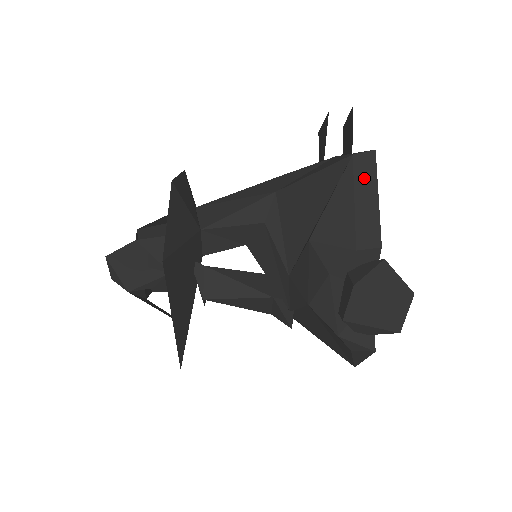
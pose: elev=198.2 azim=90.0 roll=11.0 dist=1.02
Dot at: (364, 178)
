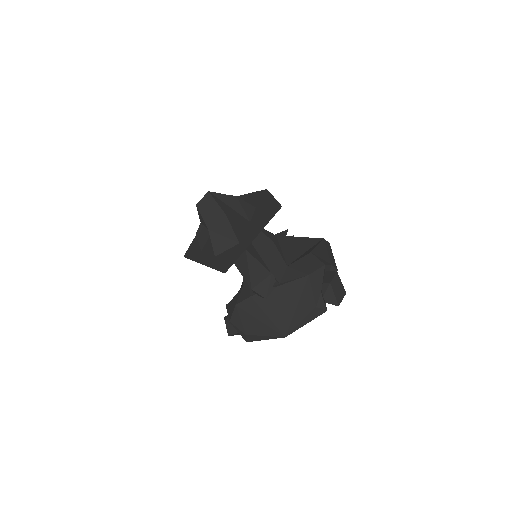
Dot at: (328, 247)
